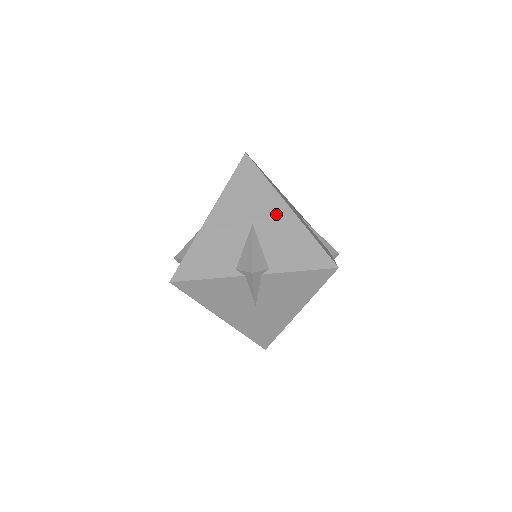
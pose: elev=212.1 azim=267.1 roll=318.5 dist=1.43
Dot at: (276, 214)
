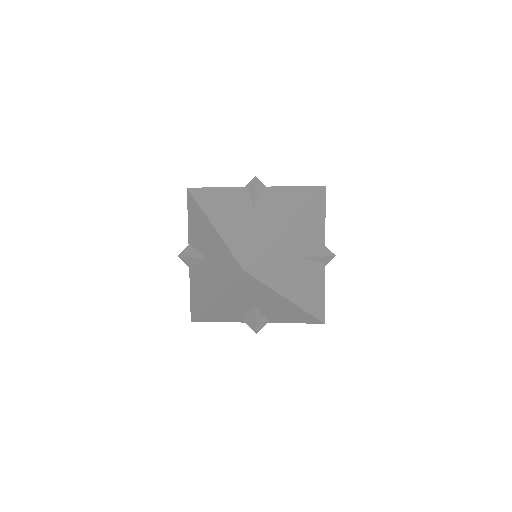
Dot at: (277, 303)
